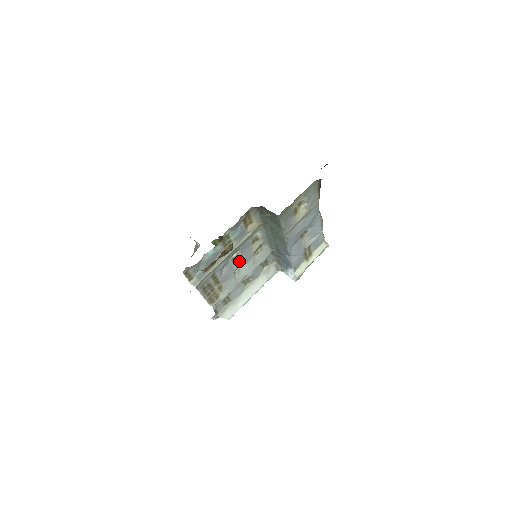
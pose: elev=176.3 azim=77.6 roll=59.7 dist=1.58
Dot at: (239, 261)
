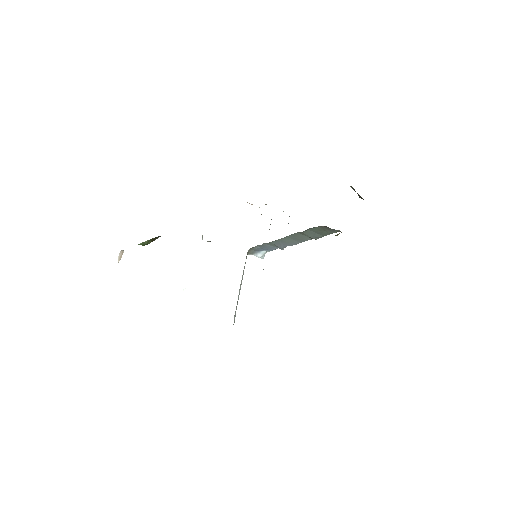
Dot at: occluded
